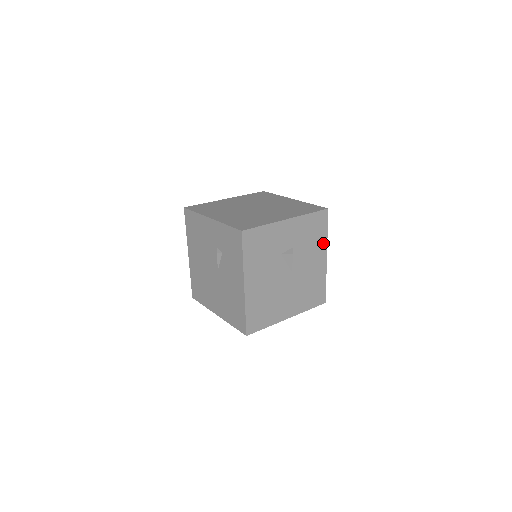
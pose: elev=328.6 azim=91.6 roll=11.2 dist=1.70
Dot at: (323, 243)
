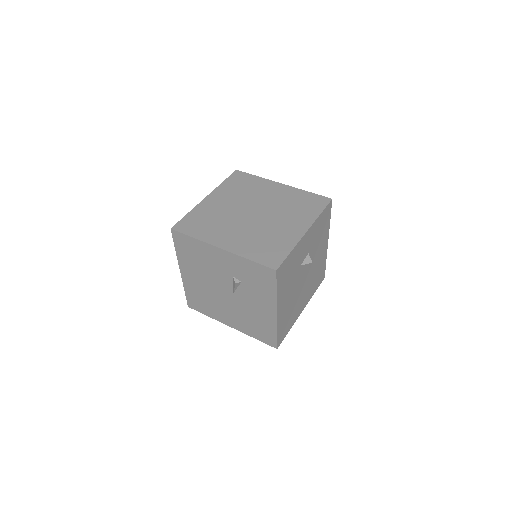
Dot at: (327, 232)
